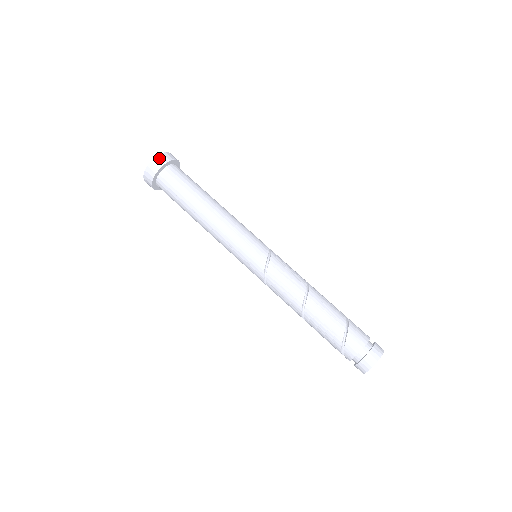
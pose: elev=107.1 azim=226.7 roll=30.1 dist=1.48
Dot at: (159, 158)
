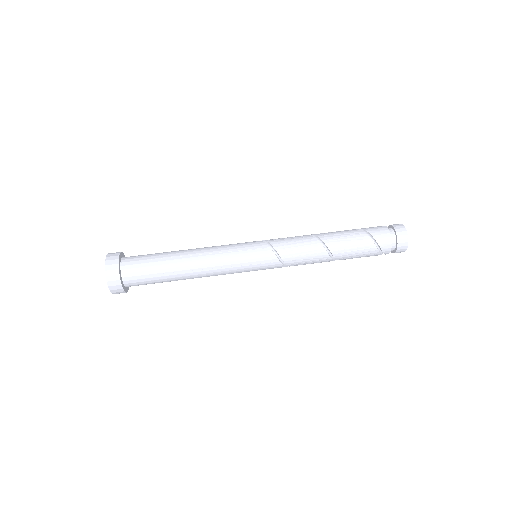
Dot at: (109, 261)
